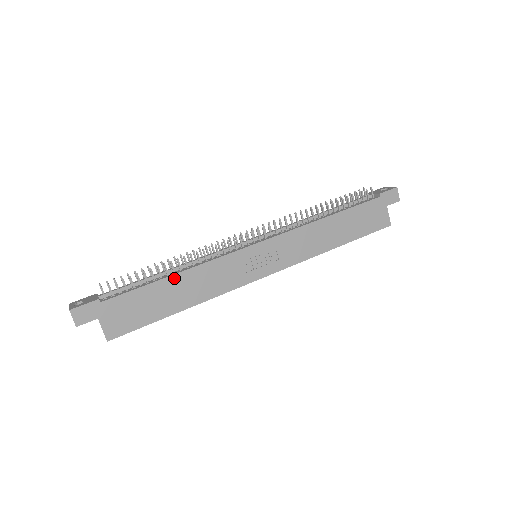
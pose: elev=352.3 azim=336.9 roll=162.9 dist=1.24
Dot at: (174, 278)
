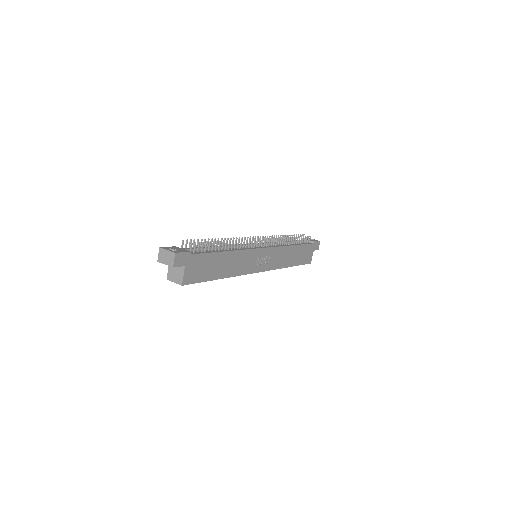
Dot at: (227, 254)
